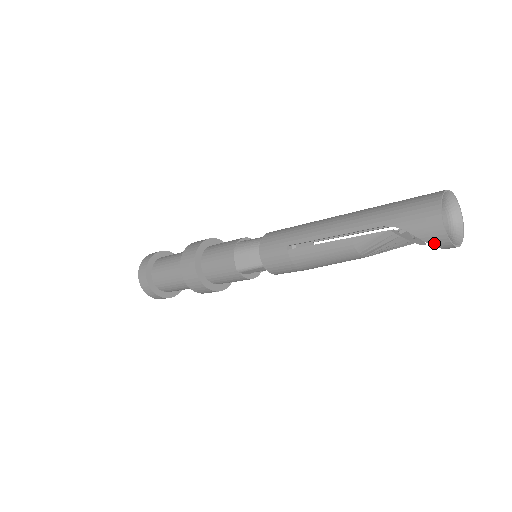
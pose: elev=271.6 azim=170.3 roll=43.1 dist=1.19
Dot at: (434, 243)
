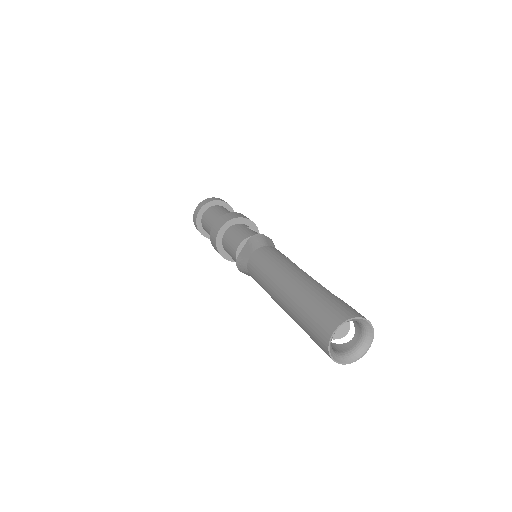
Dot at: occluded
